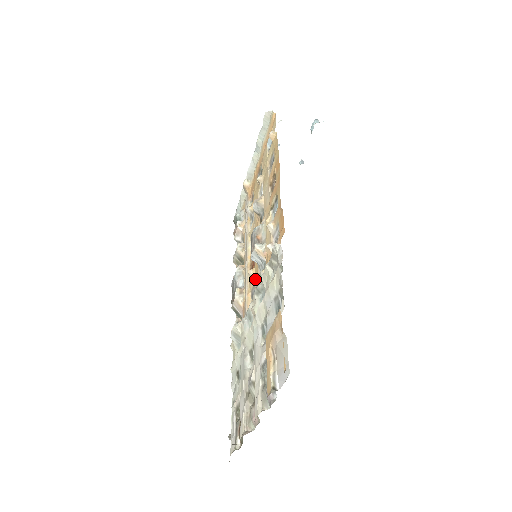
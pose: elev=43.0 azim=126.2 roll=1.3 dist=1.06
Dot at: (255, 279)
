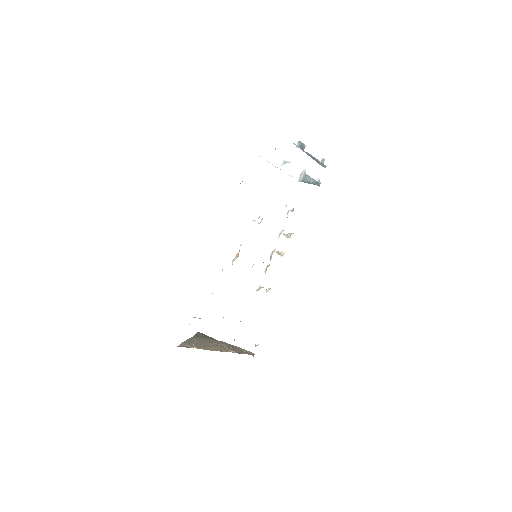
Dot at: occluded
